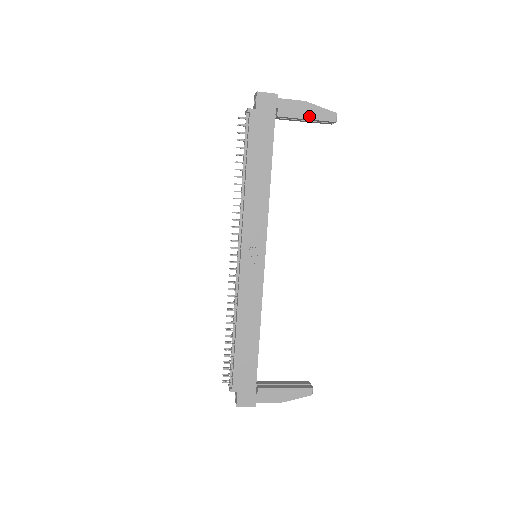
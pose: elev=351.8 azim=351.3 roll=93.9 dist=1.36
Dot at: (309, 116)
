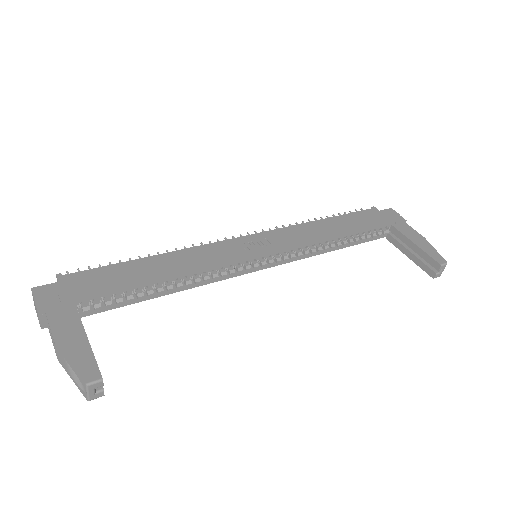
Dot at: (419, 244)
